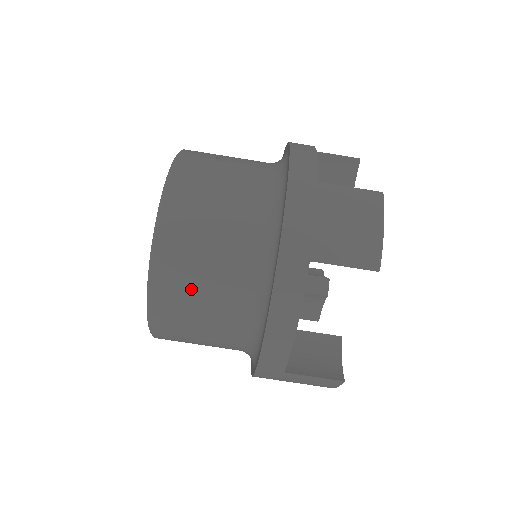
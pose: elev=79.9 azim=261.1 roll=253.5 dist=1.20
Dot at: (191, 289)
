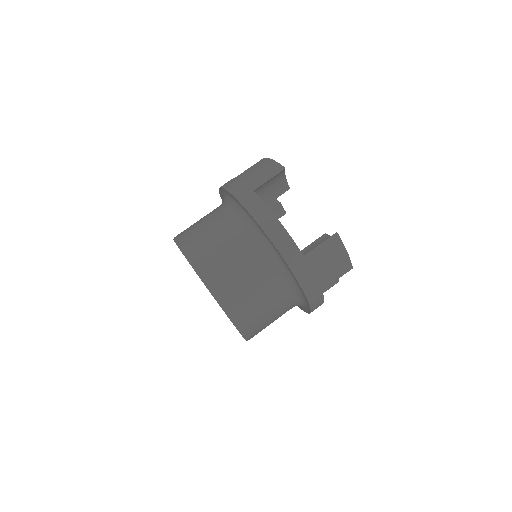
Dot at: (220, 258)
